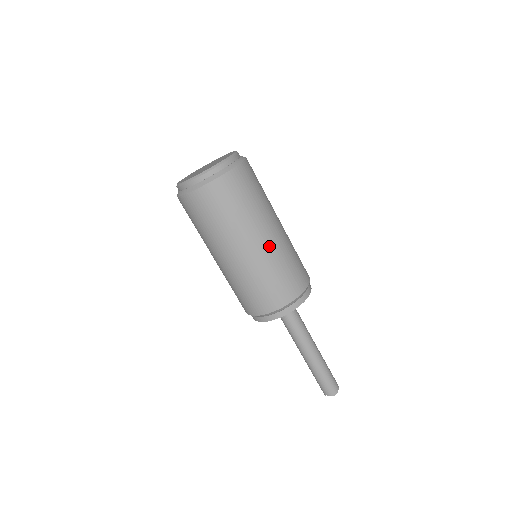
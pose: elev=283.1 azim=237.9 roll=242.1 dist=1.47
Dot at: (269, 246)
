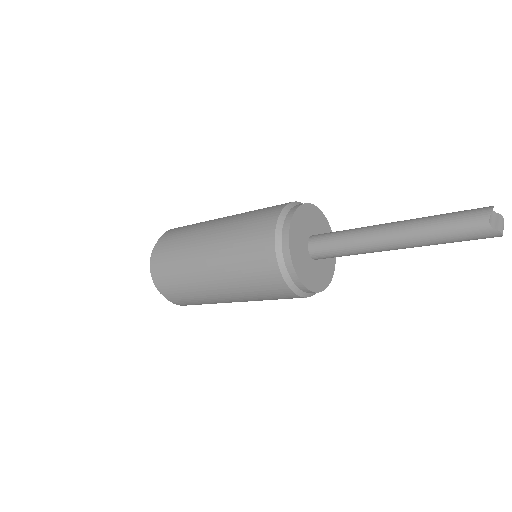
Dot at: (232, 216)
